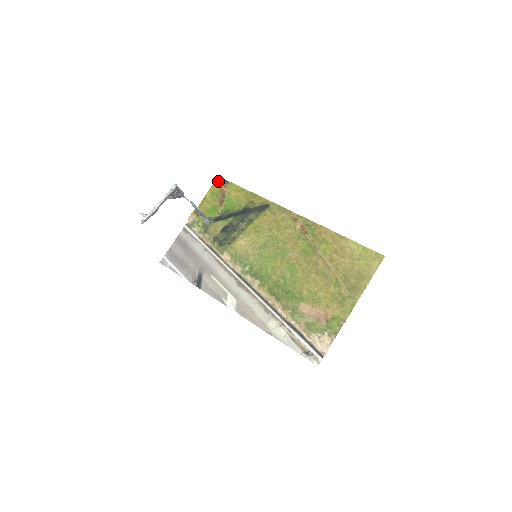
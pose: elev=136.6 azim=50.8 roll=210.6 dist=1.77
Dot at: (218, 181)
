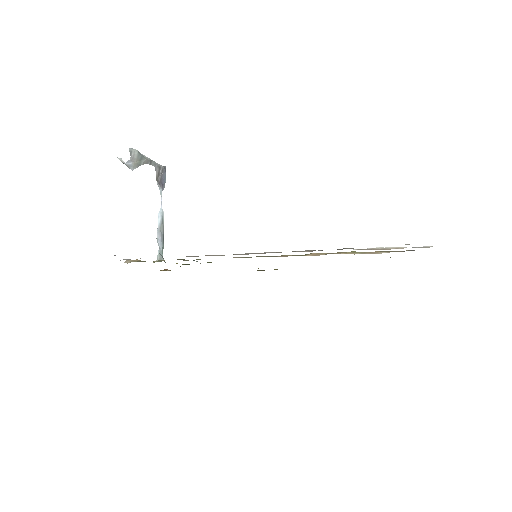
Dot at: occluded
